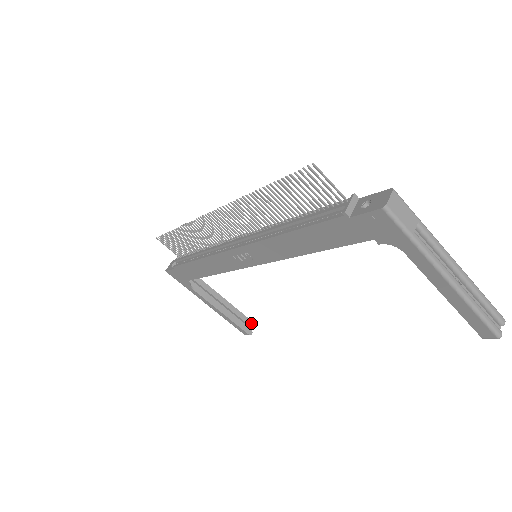
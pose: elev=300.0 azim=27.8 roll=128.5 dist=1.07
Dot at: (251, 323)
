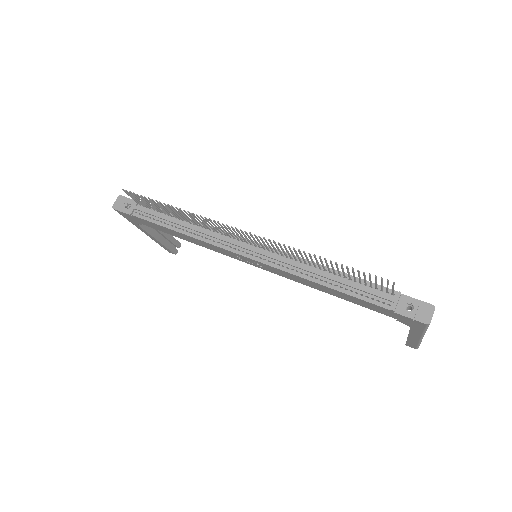
Dot at: (178, 244)
